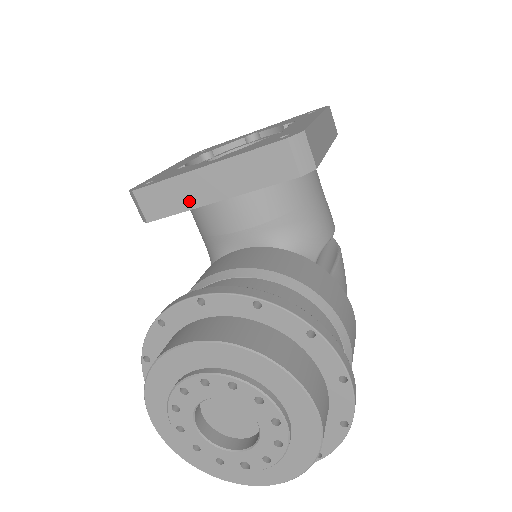
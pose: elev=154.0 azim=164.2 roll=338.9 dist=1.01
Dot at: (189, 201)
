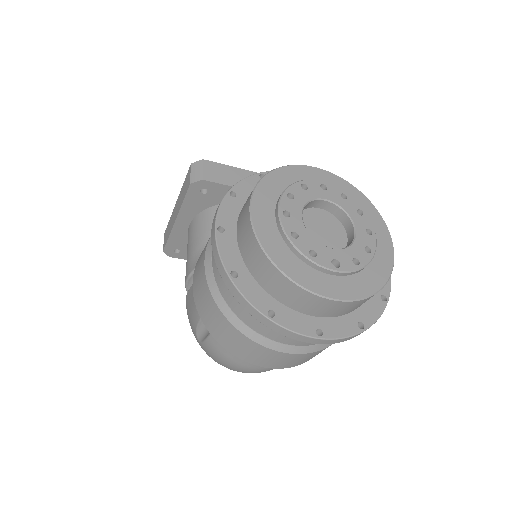
Dot at: occluded
